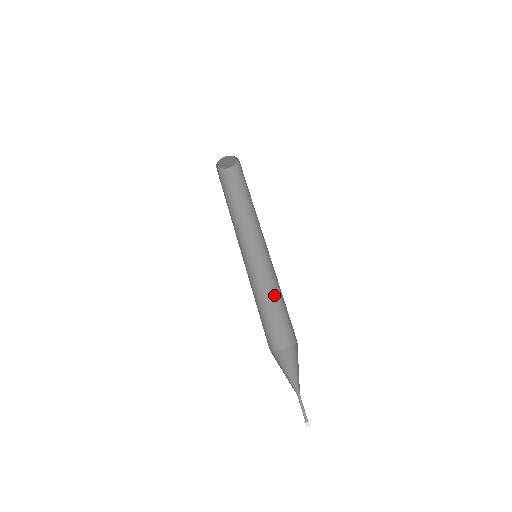
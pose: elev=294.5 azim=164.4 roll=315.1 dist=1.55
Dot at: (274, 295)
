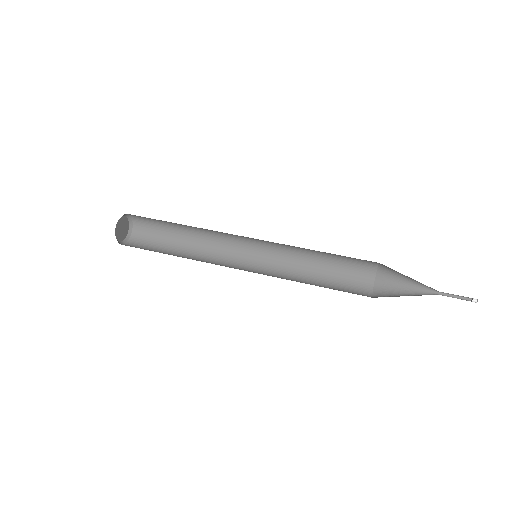
Dot at: (309, 262)
